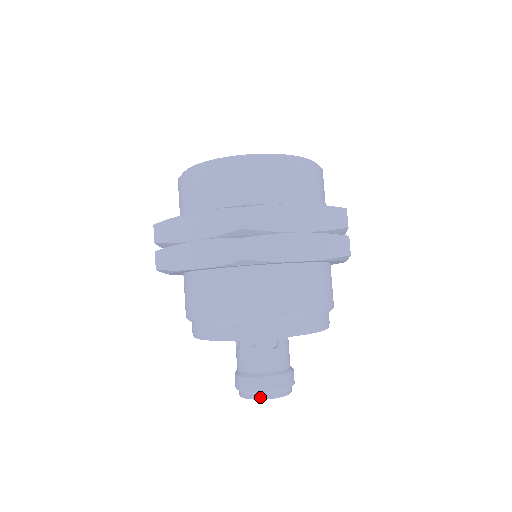
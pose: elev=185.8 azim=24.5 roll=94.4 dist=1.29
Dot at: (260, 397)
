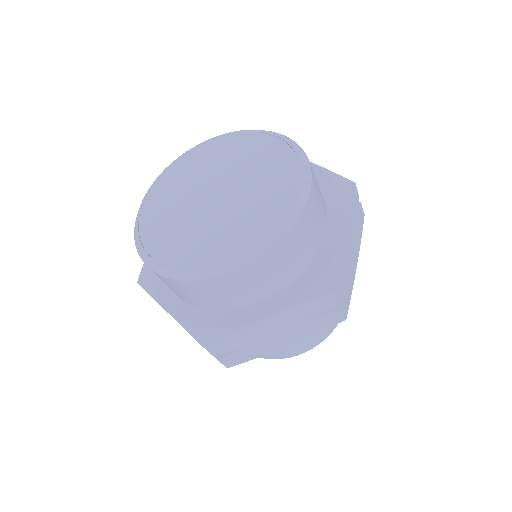
Dot at: occluded
